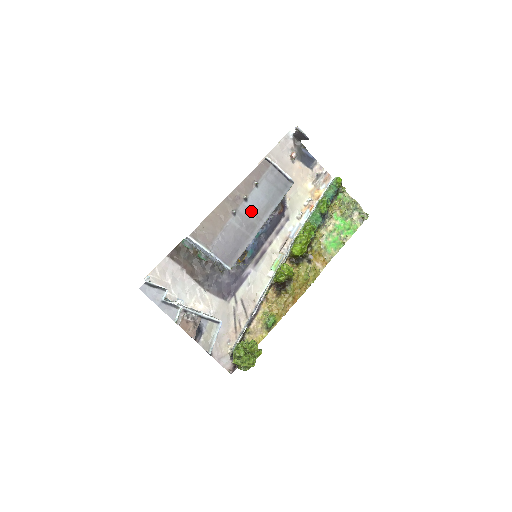
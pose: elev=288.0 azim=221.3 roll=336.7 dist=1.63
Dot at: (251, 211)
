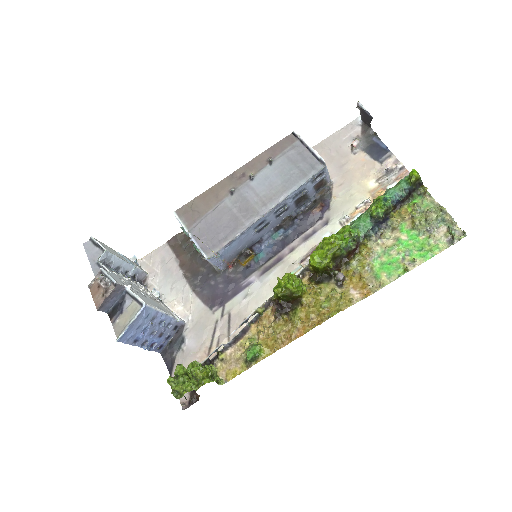
Dot at: (254, 192)
